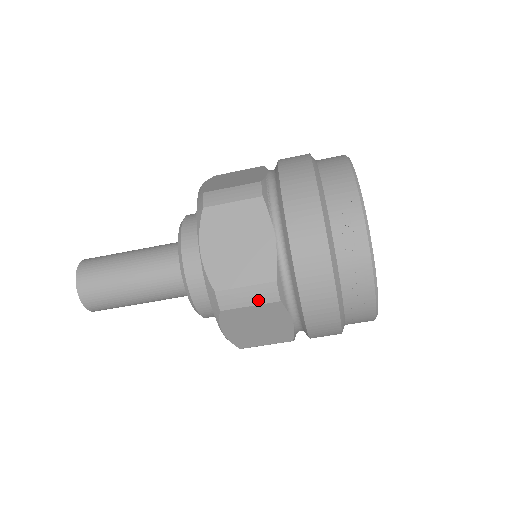
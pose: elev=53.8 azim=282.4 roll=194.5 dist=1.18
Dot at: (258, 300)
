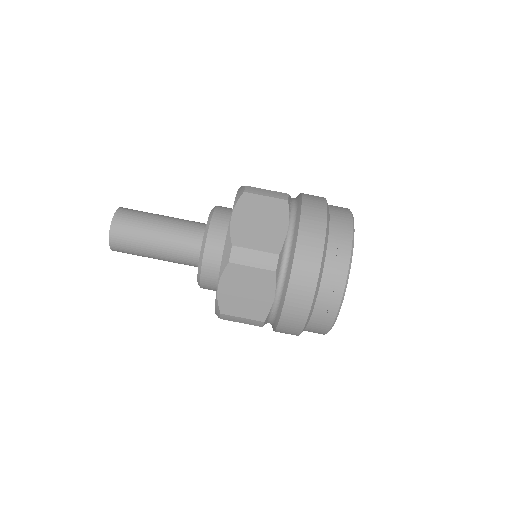
Dot at: (260, 264)
